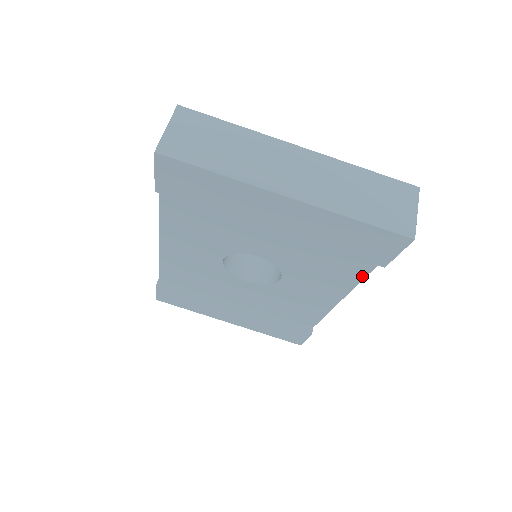
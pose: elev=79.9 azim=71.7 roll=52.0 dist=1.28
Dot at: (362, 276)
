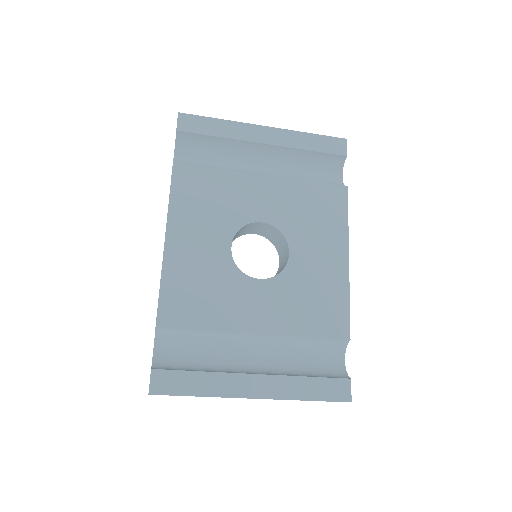
Dot at: occluded
